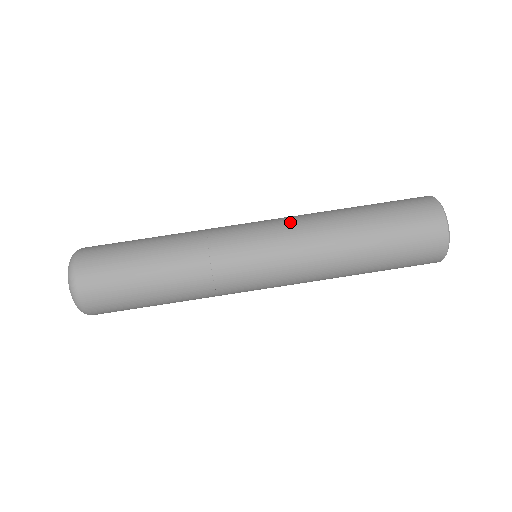
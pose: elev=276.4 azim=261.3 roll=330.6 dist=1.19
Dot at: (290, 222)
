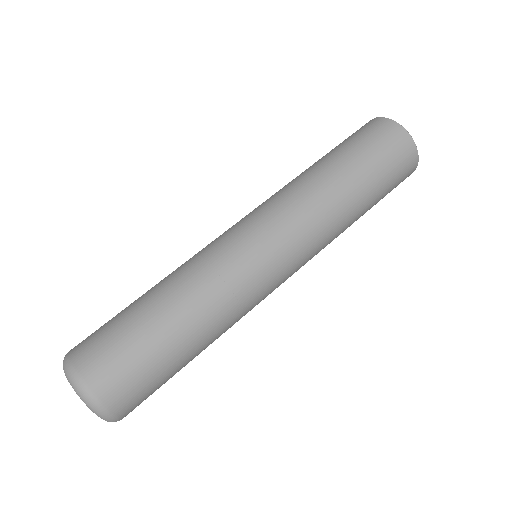
Dot at: (265, 201)
